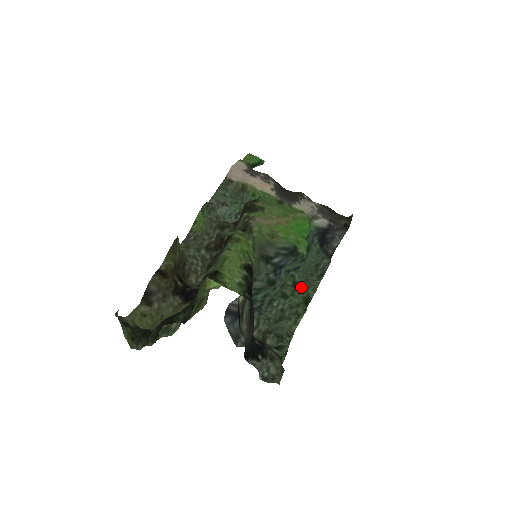
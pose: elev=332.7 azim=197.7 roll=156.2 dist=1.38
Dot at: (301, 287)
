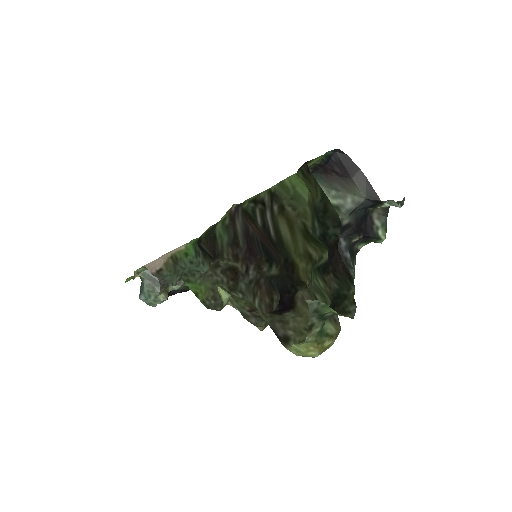
Dot at: occluded
